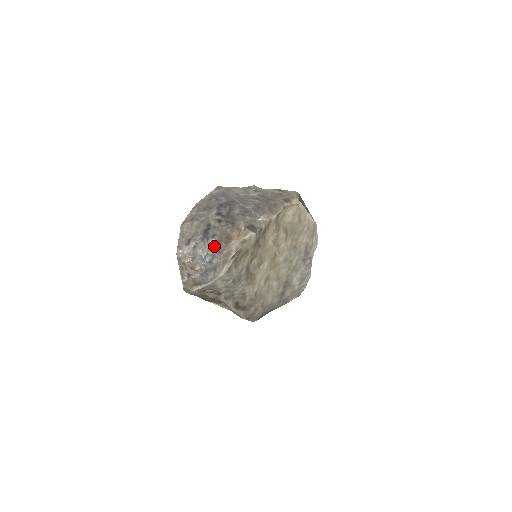
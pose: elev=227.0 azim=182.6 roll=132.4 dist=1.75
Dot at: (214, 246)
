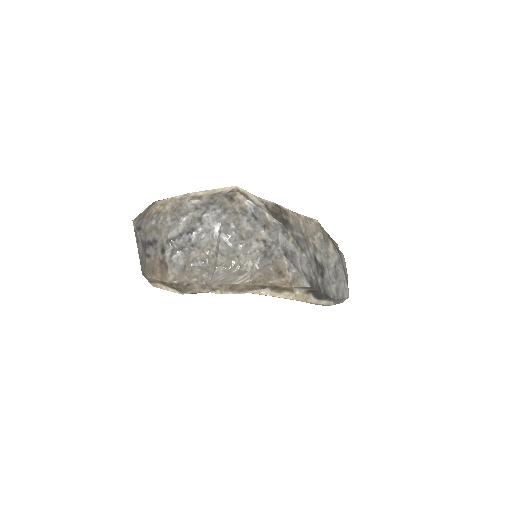
Dot at: (144, 261)
